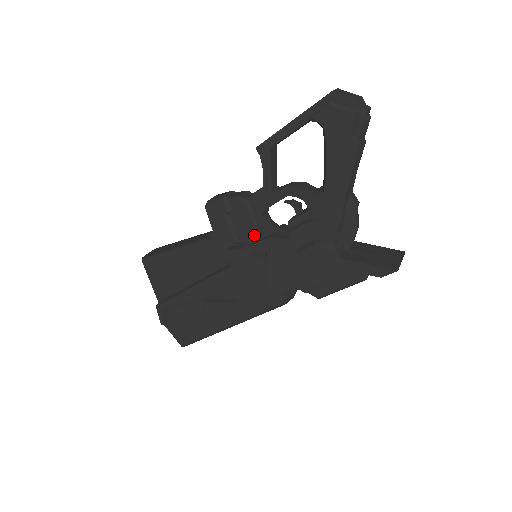
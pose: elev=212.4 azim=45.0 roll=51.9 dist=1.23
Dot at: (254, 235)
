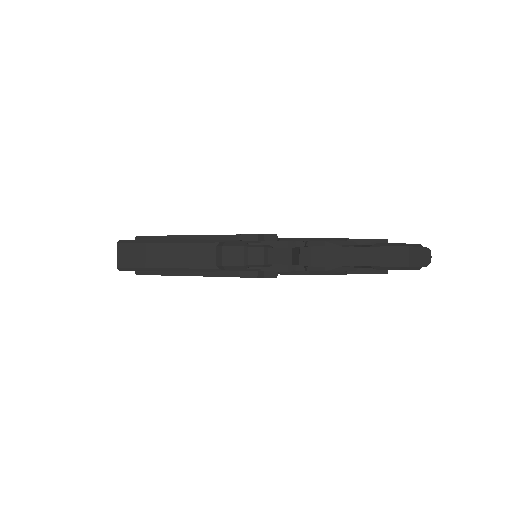
Dot at: occluded
